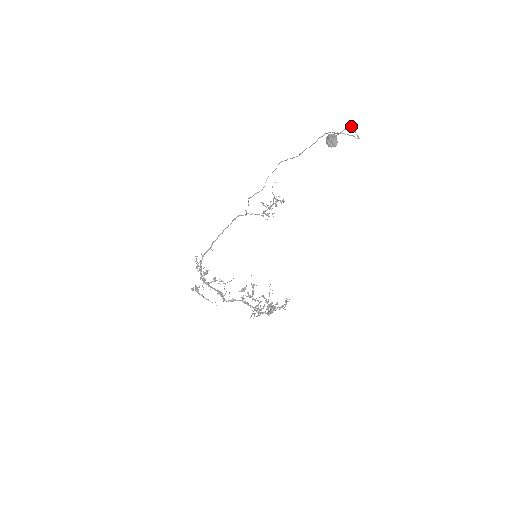
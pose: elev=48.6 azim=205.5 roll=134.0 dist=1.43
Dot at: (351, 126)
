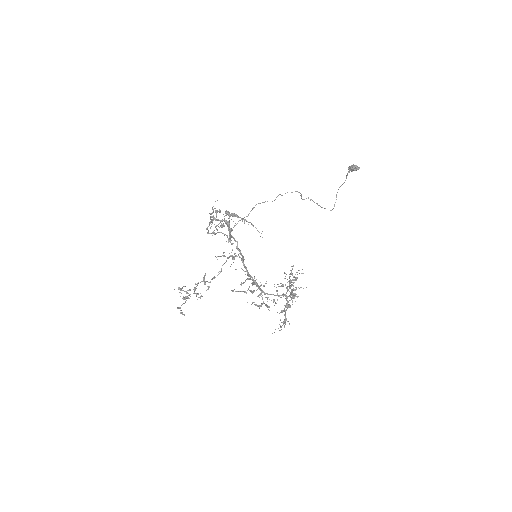
Dot at: occluded
